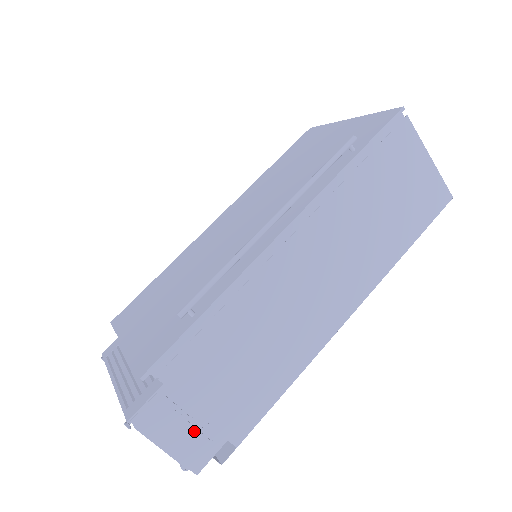
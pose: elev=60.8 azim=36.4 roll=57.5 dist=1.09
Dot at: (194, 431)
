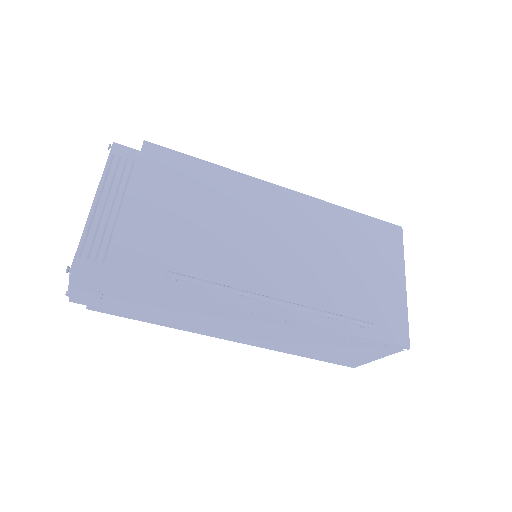
Dot at: (95, 297)
